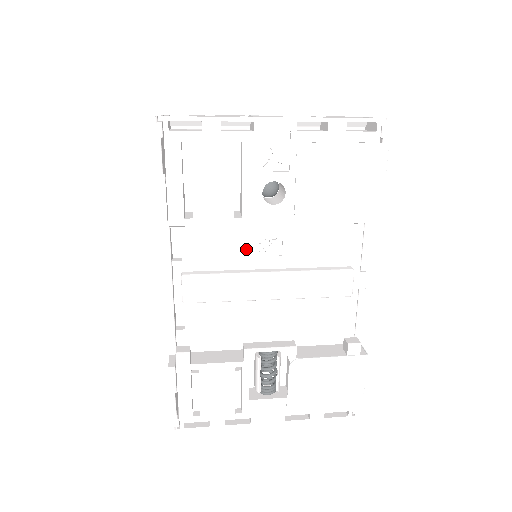
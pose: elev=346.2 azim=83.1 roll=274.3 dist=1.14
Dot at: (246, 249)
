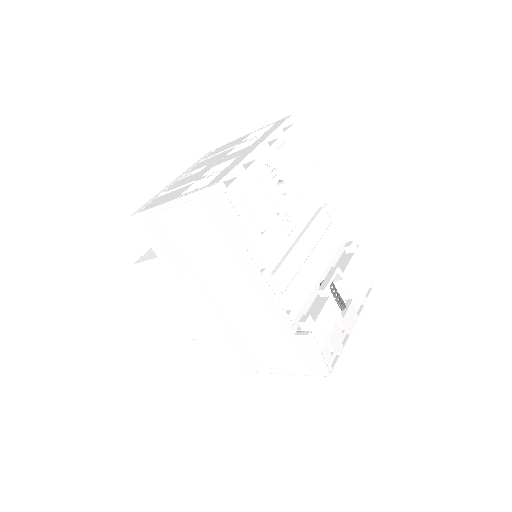
Dot at: (283, 235)
